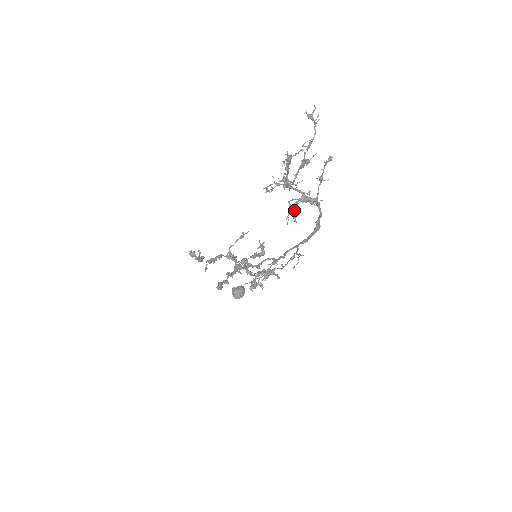
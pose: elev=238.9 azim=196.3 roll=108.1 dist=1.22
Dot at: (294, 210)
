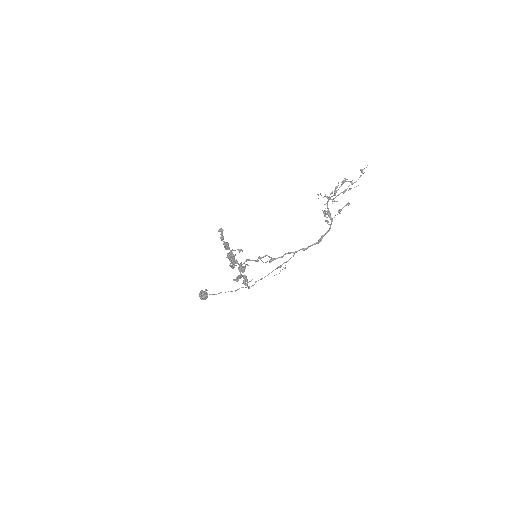
Dot at: (326, 213)
